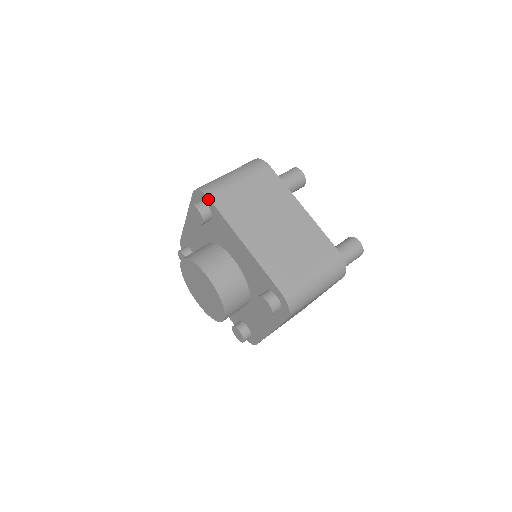
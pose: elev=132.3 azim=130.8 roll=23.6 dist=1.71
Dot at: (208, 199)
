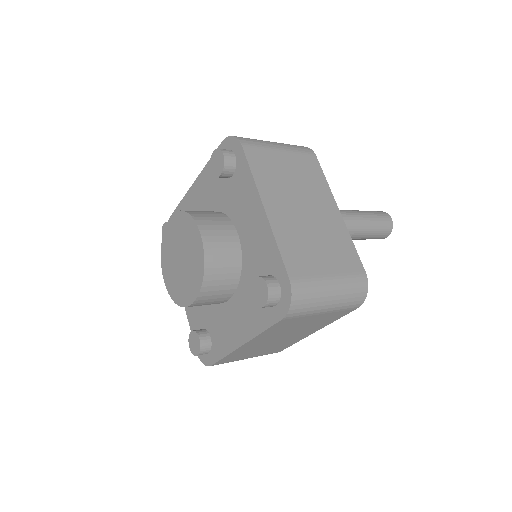
Dot at: occluded
